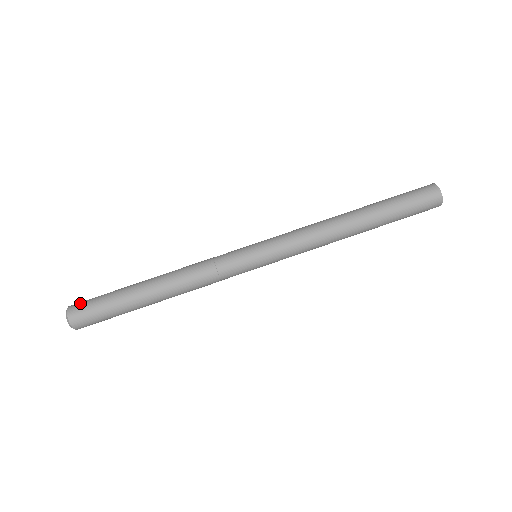
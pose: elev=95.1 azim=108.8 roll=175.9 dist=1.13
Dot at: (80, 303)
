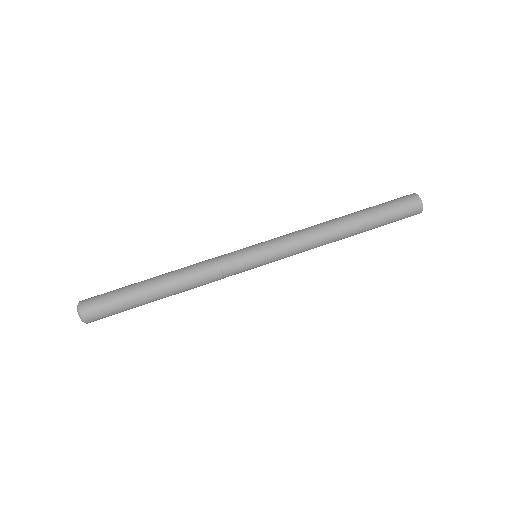
Dot at: (91, 303)
